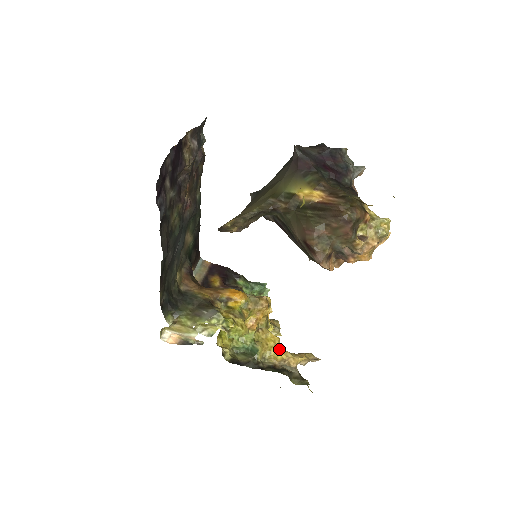
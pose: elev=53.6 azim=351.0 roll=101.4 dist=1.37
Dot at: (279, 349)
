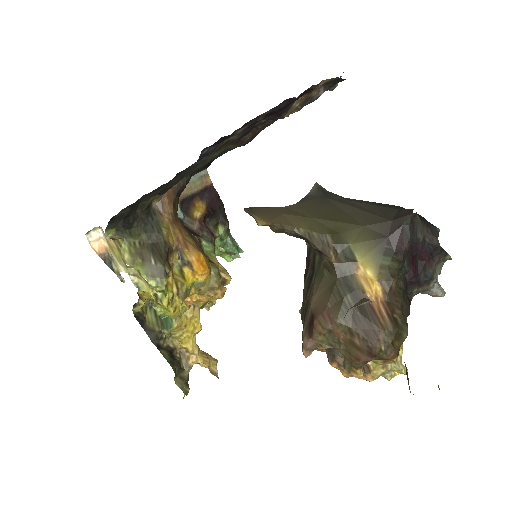
Dot at: (192, 338)
